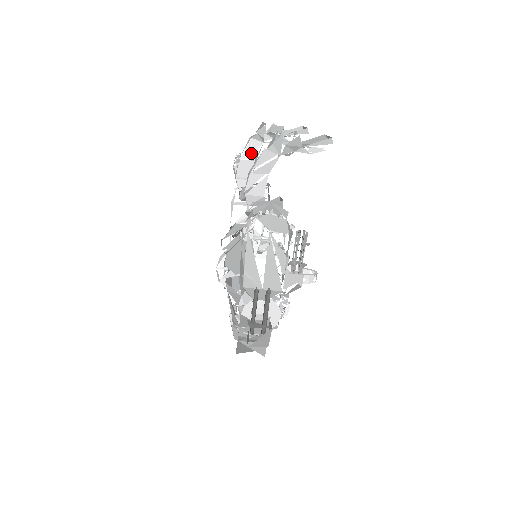
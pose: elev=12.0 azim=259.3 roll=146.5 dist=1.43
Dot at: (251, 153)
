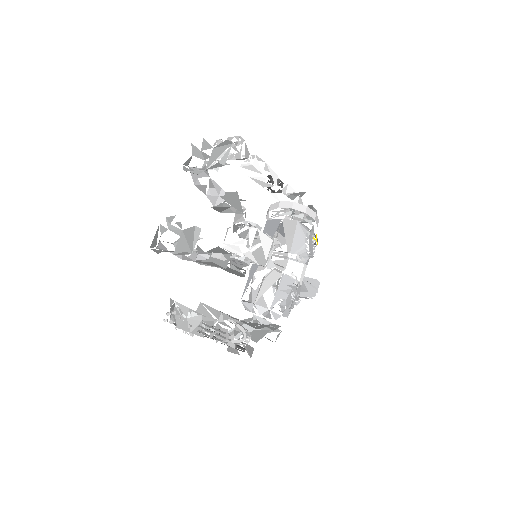
Dot at: (203, 172)
